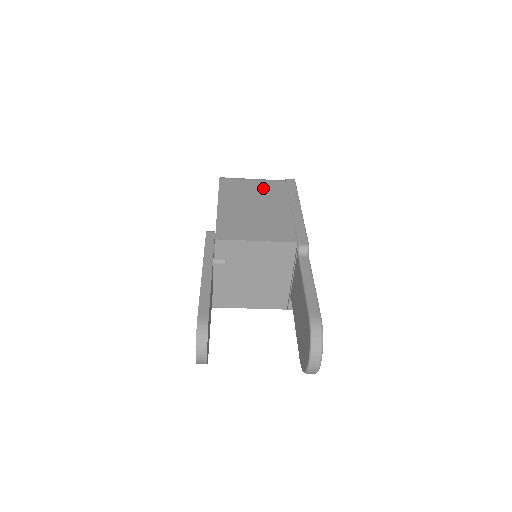
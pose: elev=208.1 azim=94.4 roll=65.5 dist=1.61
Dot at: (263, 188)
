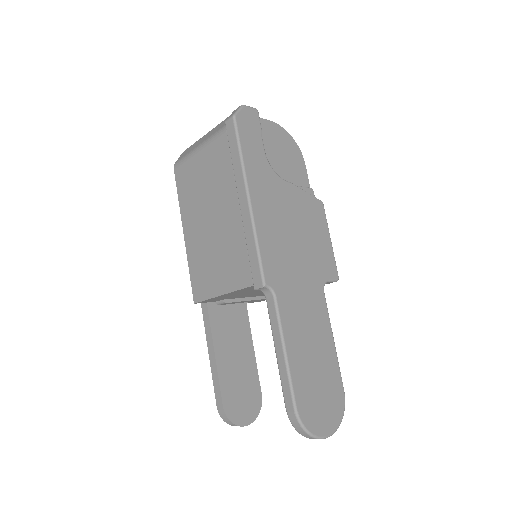
Dot at: (209, 168)
